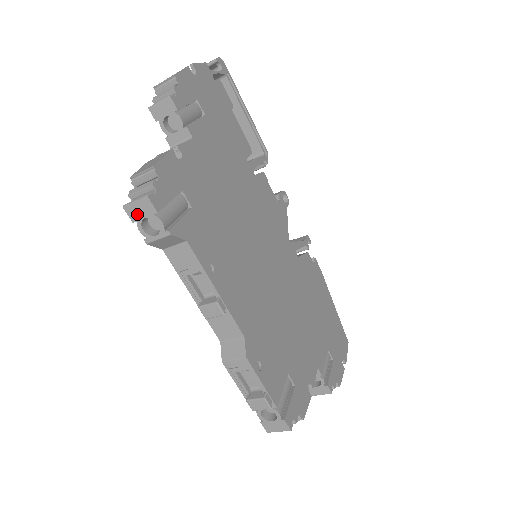
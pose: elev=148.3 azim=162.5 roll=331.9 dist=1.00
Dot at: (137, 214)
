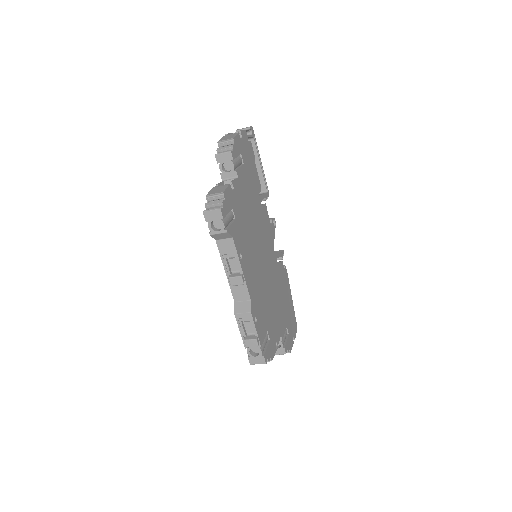
Dot at: (210, 217)
